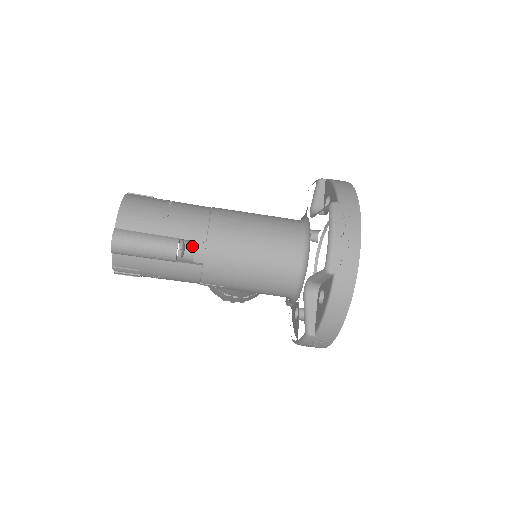
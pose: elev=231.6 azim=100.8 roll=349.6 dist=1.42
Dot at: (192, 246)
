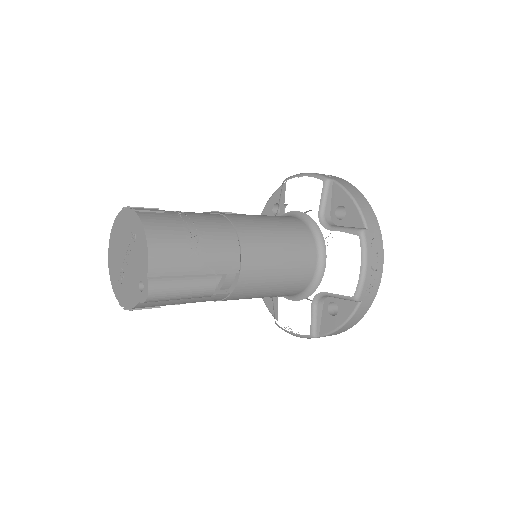
Dot at: occluded
